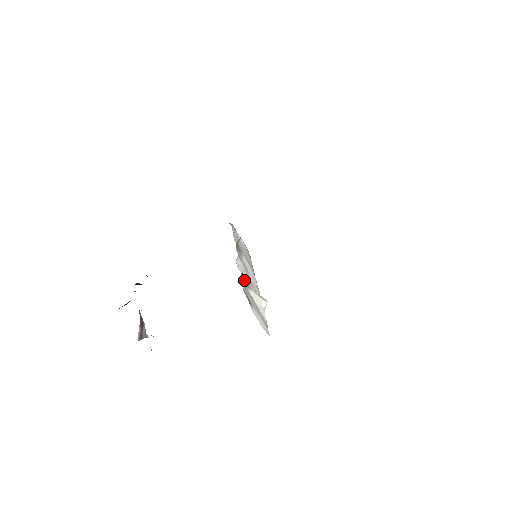
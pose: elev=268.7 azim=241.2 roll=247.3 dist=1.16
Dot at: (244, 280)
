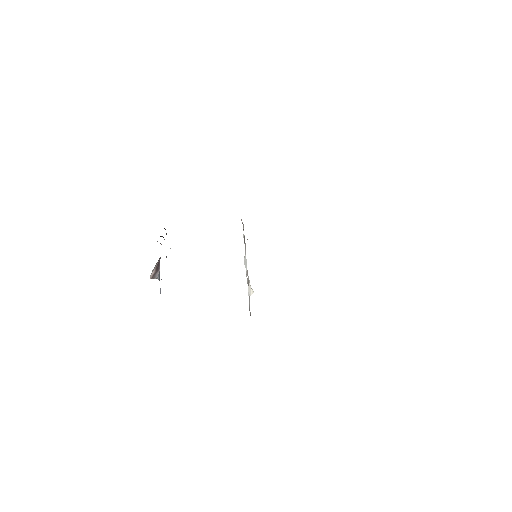
Dot at: occluded
